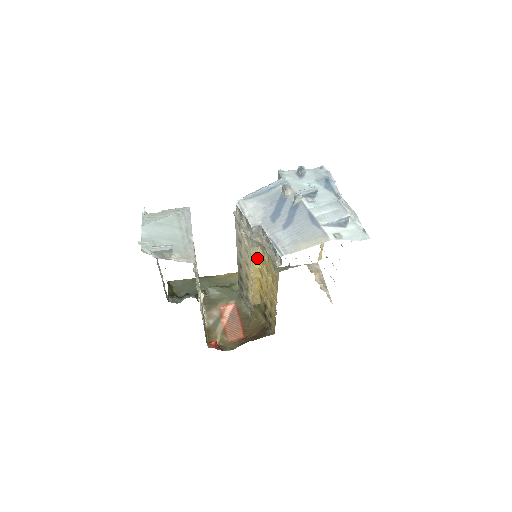
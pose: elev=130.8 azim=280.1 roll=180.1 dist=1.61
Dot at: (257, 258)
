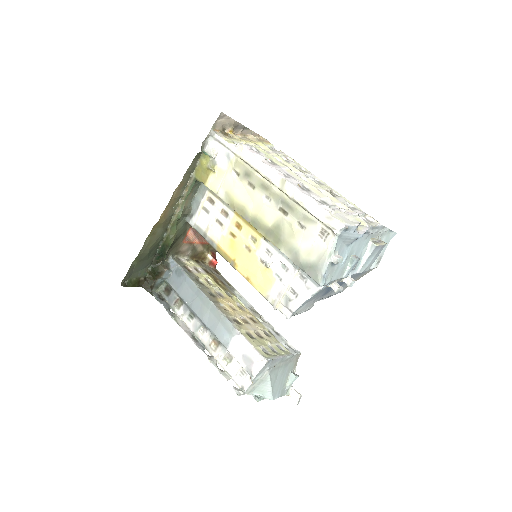
Dot at: occluded
